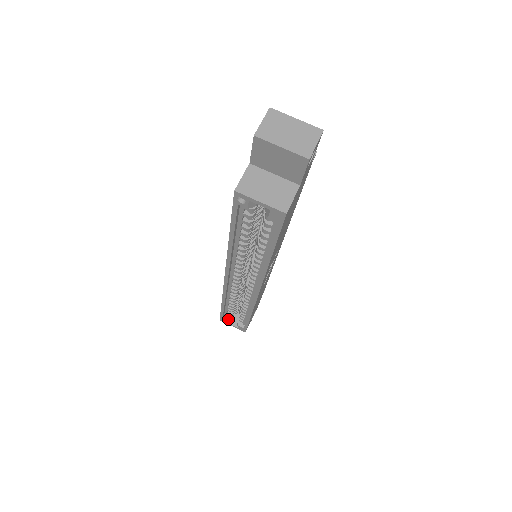
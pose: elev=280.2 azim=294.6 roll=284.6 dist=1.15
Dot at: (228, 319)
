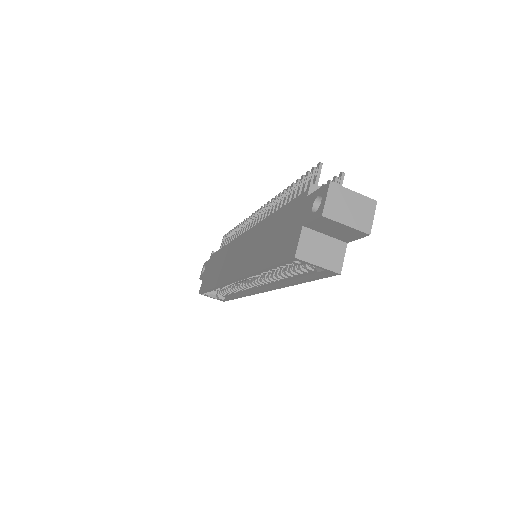
Dot at: (209, 294)
